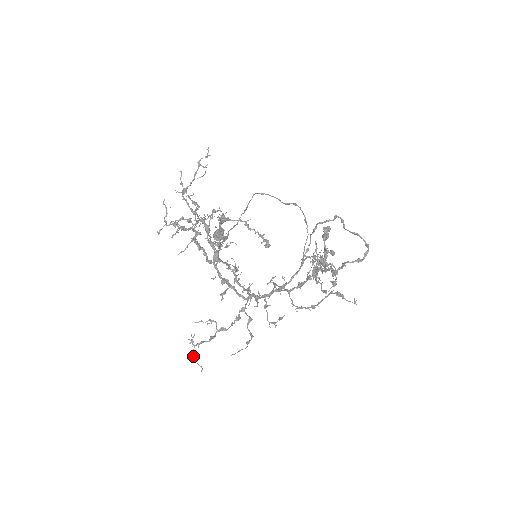
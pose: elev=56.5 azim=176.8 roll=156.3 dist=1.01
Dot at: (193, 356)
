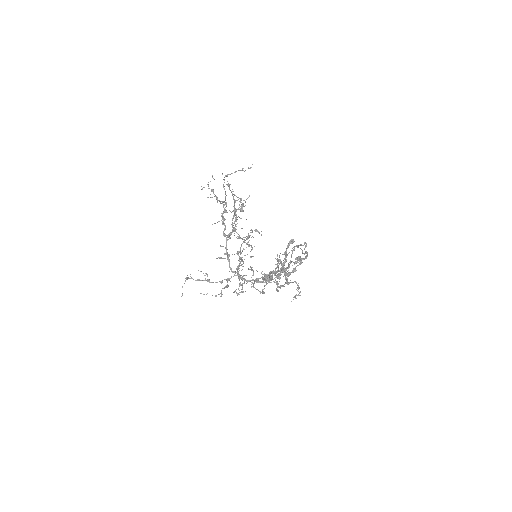
Dot at: occluded
